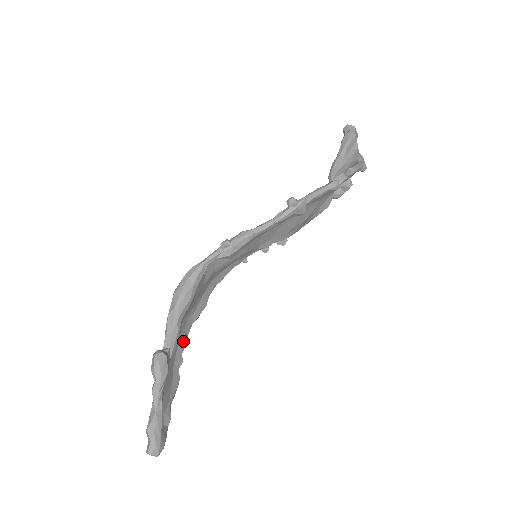
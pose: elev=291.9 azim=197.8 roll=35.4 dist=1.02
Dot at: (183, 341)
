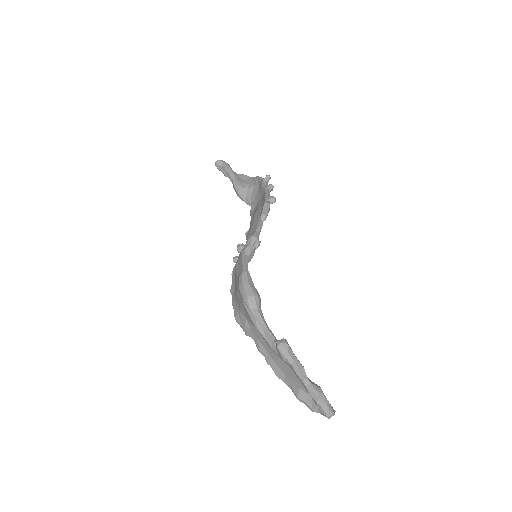
Dot at: occluded
